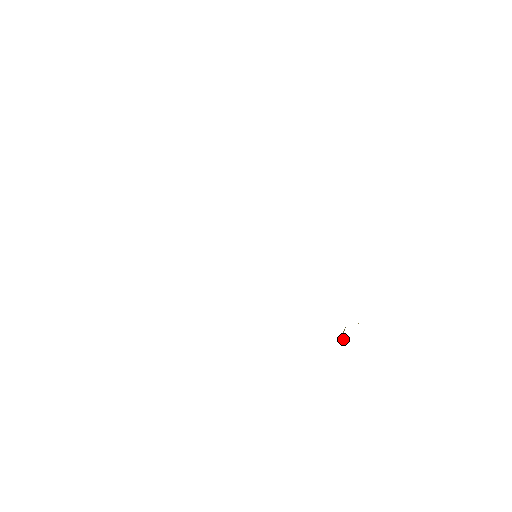
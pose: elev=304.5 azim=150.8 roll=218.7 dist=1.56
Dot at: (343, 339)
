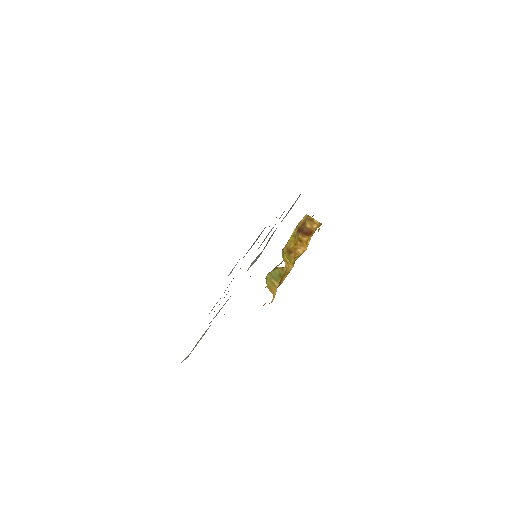
Dot at: (273, 289)
